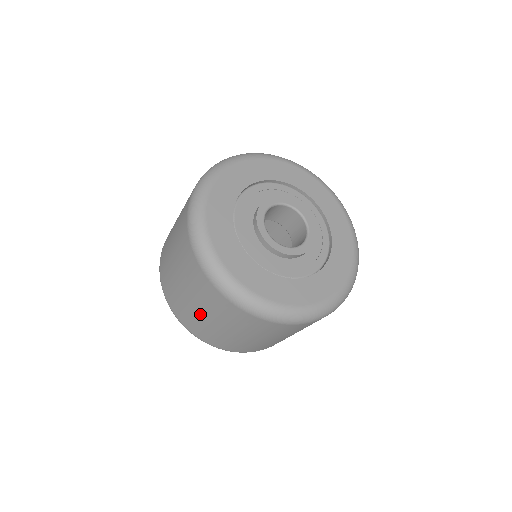
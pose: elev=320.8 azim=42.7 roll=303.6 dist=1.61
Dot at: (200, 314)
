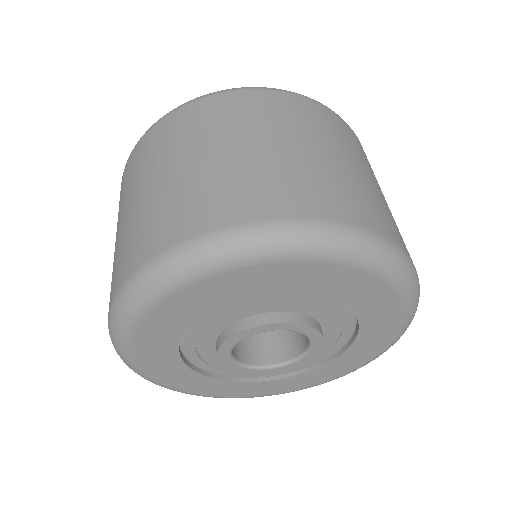
Dot at: occluded
